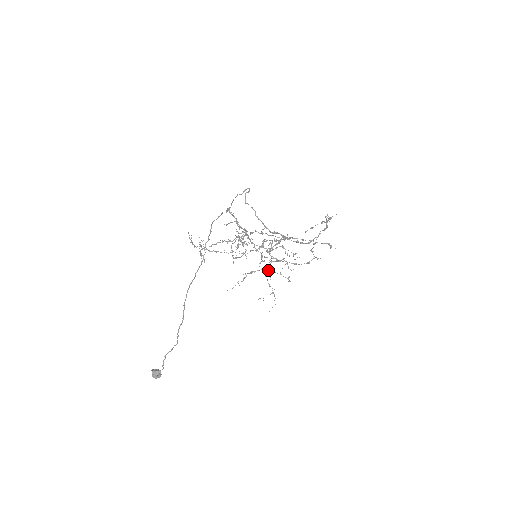
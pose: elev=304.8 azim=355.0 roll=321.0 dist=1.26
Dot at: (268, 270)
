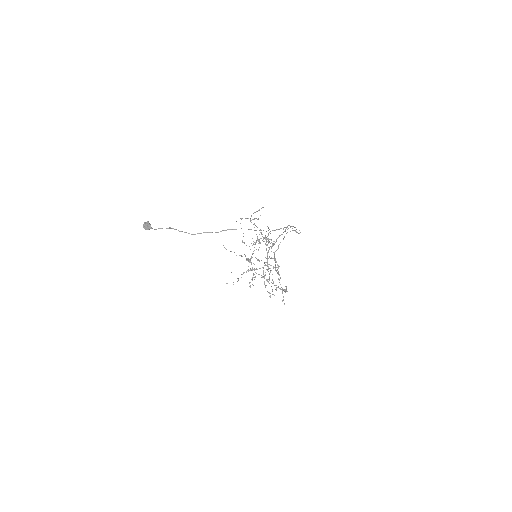
Dot at: (253, 269)
